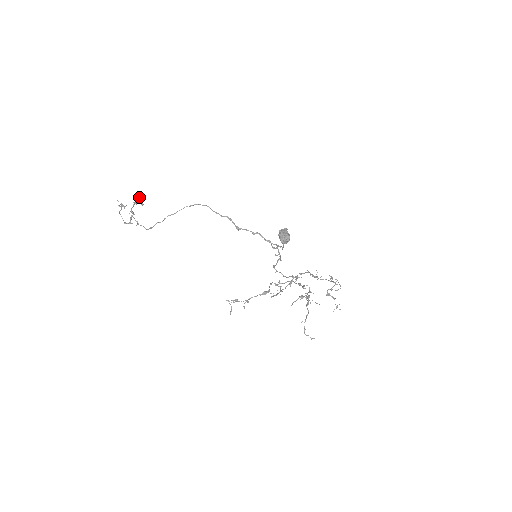
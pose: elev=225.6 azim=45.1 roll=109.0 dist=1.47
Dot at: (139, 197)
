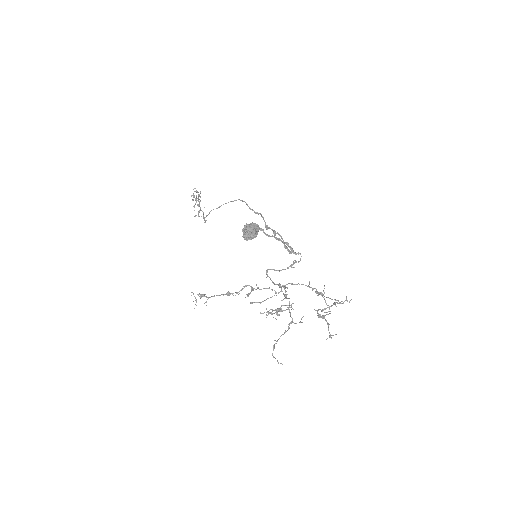
Dot at: (197, 191)
